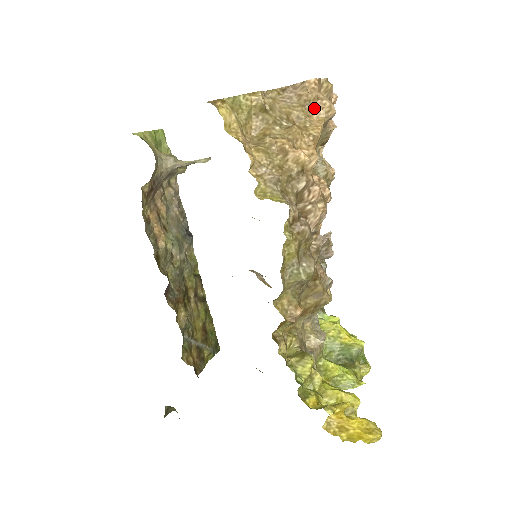
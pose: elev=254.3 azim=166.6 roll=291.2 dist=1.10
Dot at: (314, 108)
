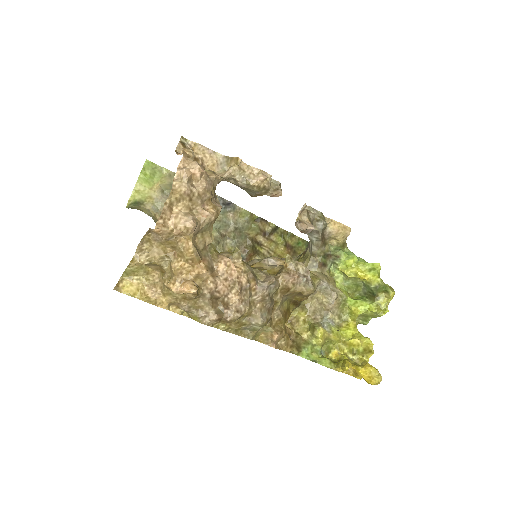
Dot at: (176, 236)
